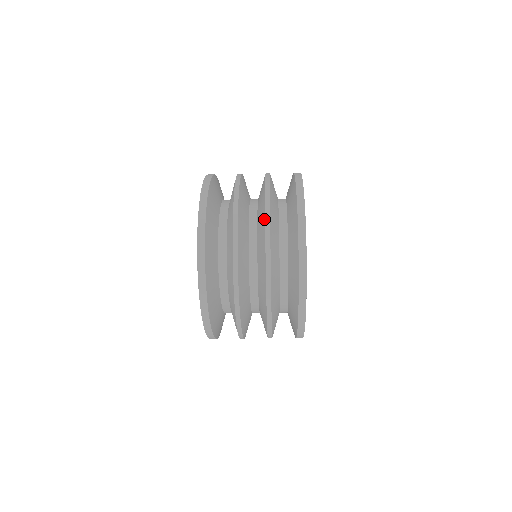
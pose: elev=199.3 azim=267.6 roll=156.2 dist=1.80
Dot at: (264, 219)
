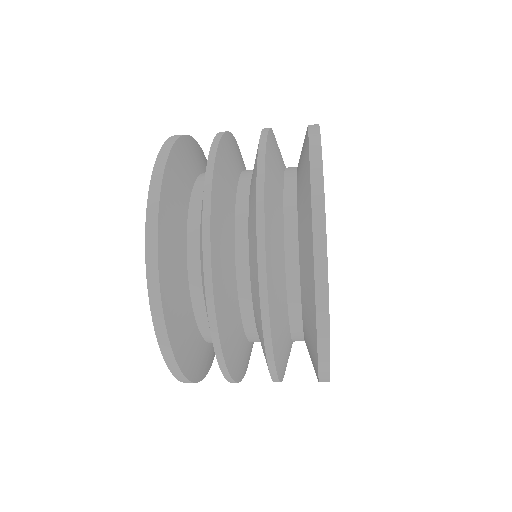
Dot at: (257, 286)
